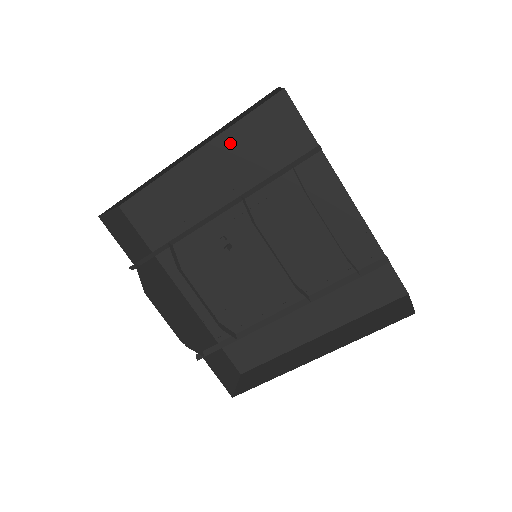
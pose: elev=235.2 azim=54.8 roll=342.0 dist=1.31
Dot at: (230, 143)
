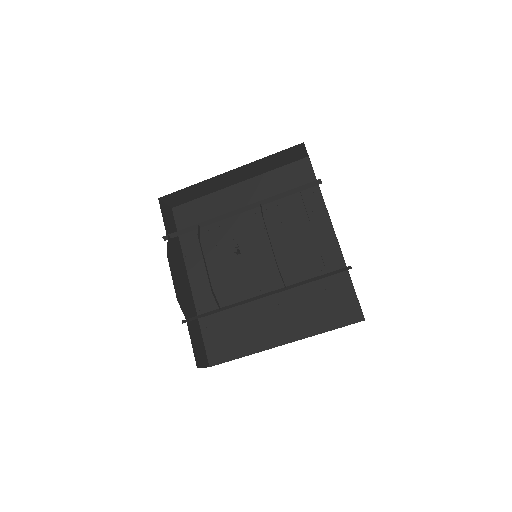
Dot at: (263, 182)
